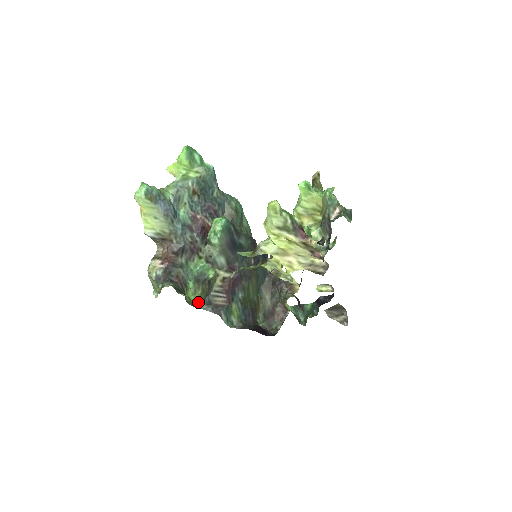
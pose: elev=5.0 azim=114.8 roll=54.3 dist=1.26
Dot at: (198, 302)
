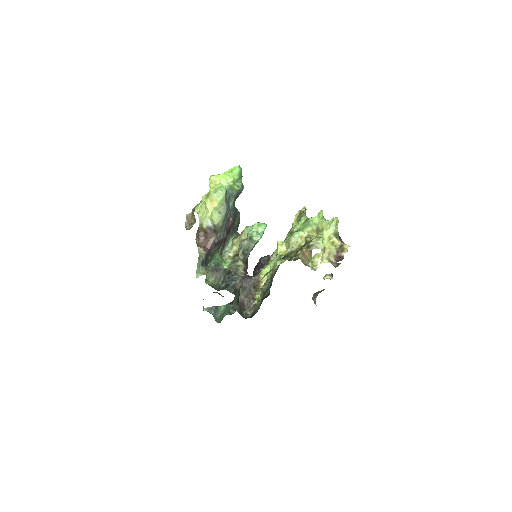
Dot at: (213, 287)
